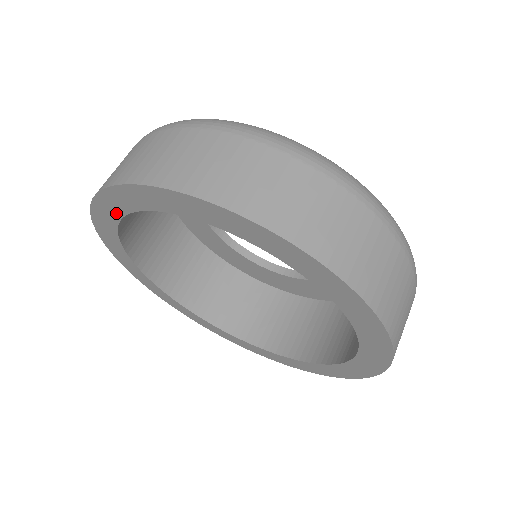
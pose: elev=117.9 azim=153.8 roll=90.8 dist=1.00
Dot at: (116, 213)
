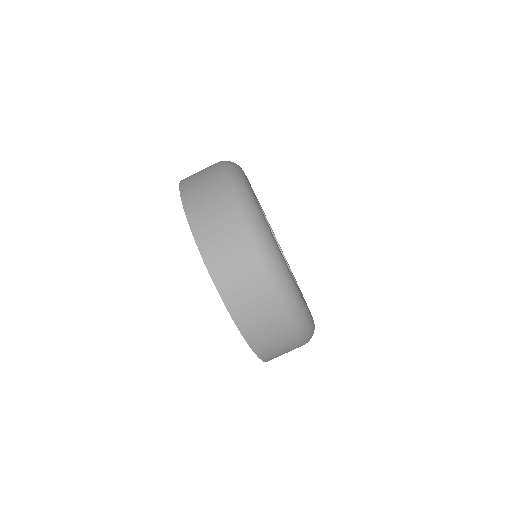
Dot at: occluded
